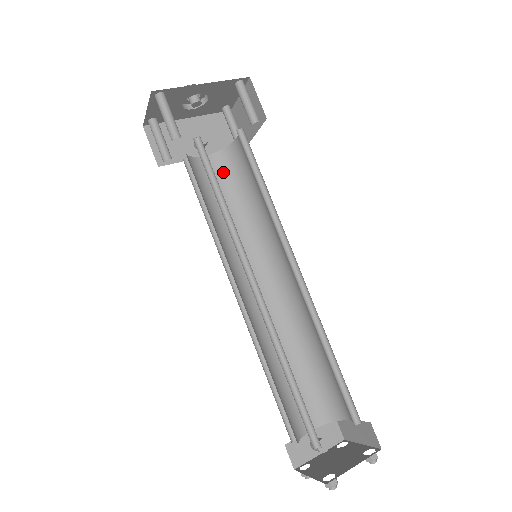
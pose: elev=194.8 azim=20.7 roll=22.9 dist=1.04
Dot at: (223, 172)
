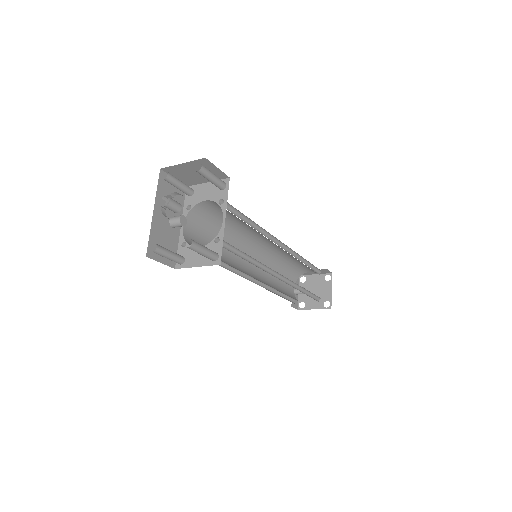
Dot at: (198, 224)
